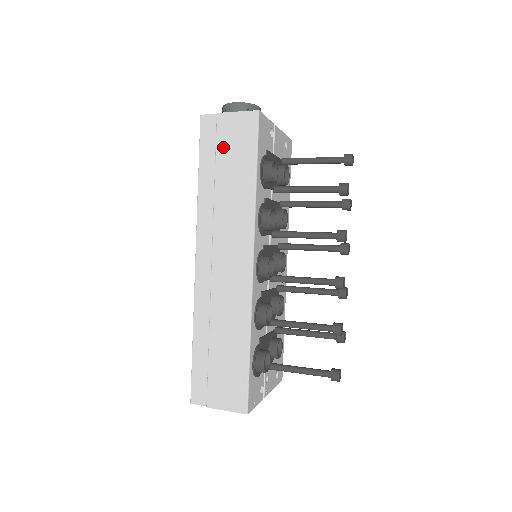
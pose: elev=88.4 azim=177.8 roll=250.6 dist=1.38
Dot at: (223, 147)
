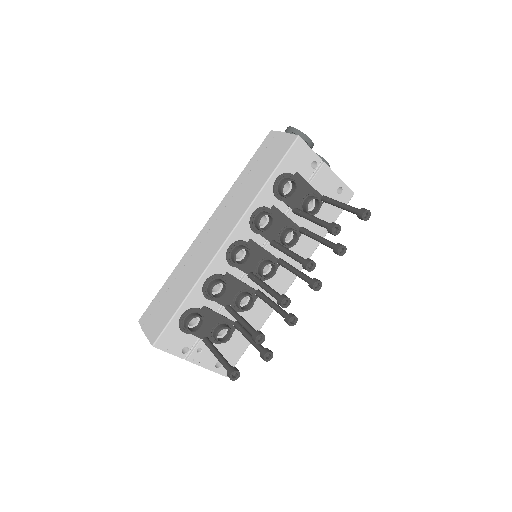
Dot at: (266, 154)
